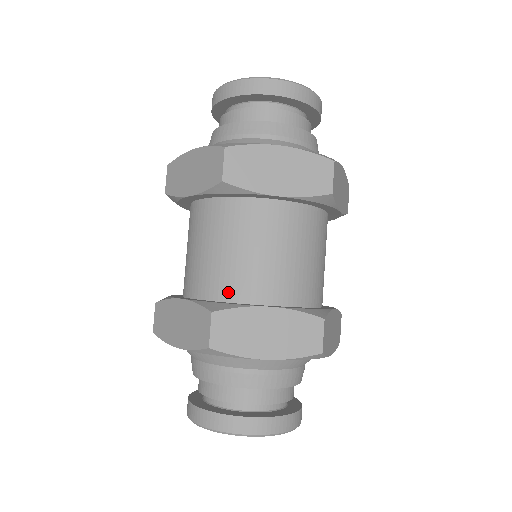
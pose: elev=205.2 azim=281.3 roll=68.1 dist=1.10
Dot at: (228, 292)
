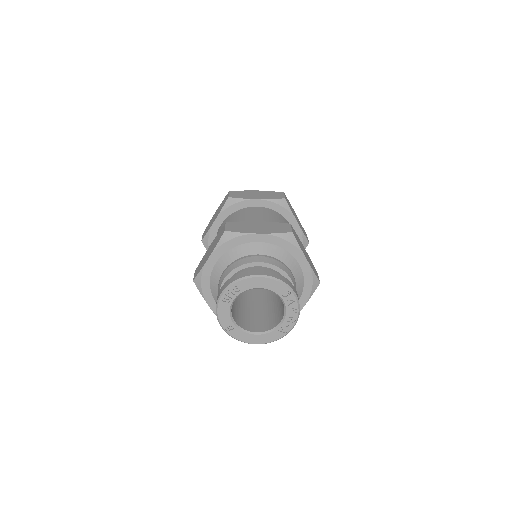
Dot at: occluded
